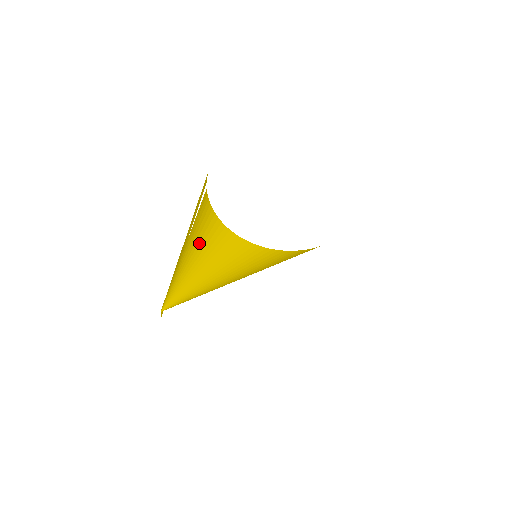
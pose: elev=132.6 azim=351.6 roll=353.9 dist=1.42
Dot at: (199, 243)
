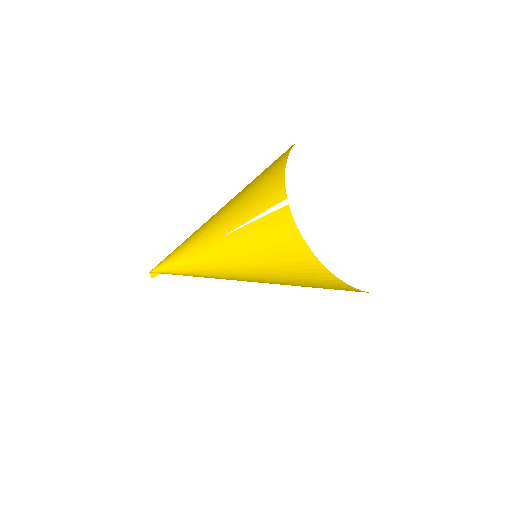
Dot at: (250, 247)
